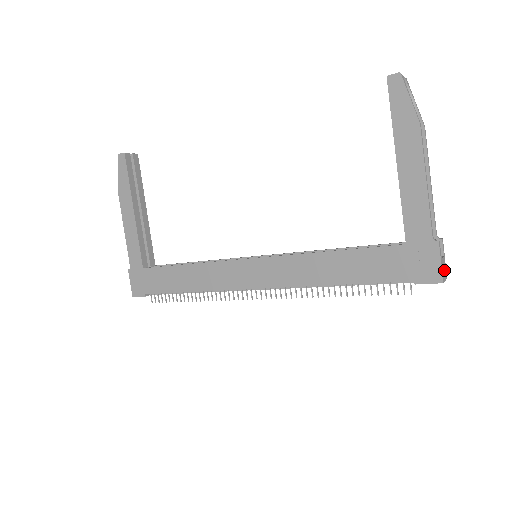
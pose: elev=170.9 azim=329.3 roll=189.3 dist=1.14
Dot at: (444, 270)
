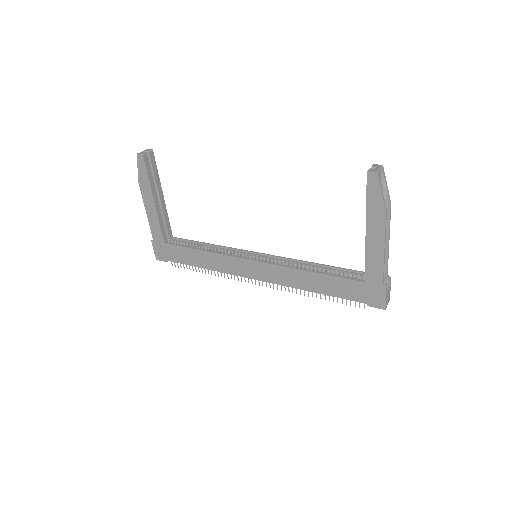
Dot at: (388, 298)
